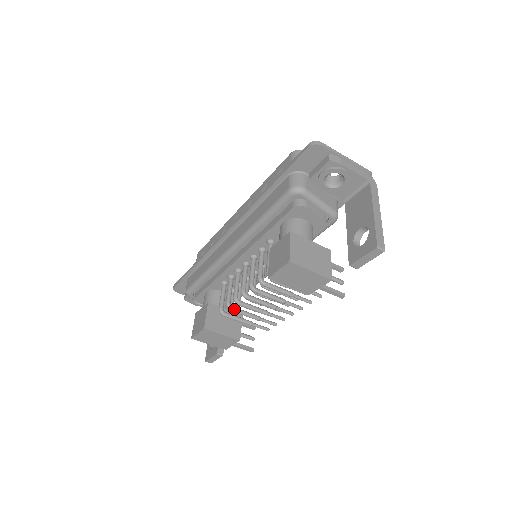
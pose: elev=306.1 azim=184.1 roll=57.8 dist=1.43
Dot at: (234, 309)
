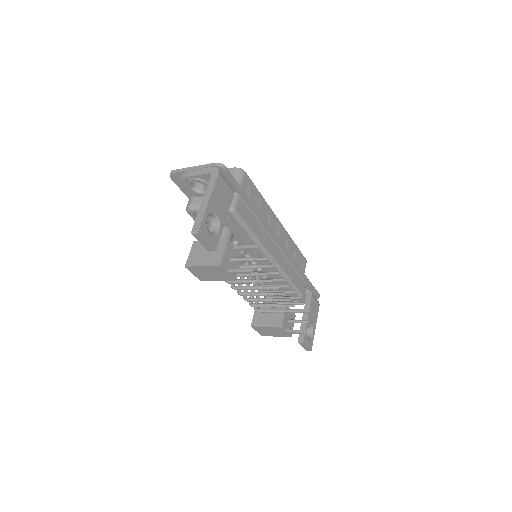
Dot at: (253, 305)
